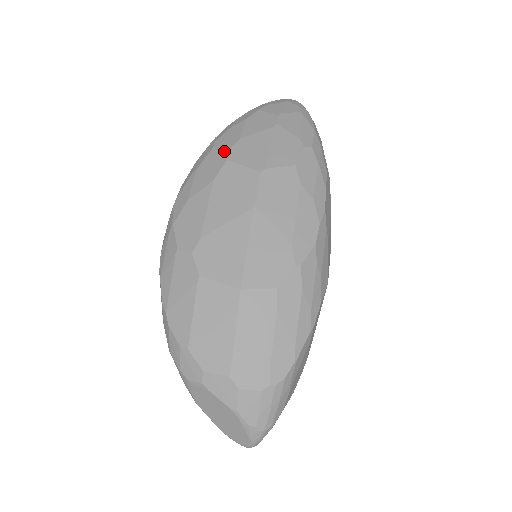
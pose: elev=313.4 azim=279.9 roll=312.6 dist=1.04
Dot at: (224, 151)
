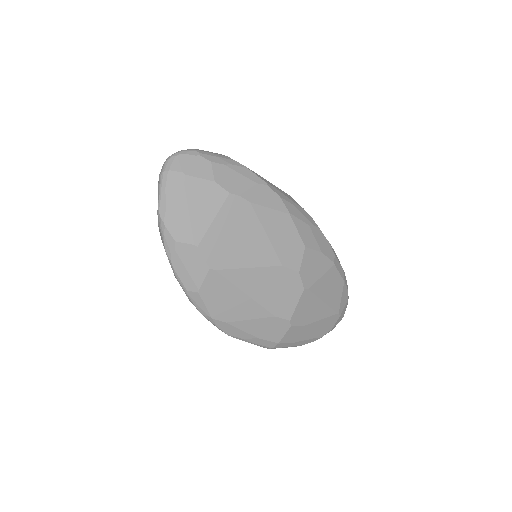
Dot at: occluded
